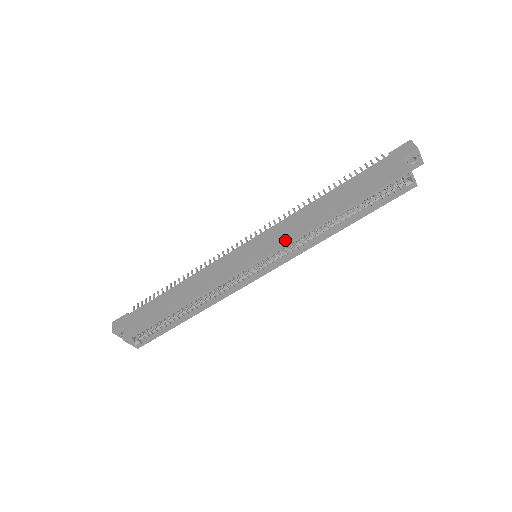
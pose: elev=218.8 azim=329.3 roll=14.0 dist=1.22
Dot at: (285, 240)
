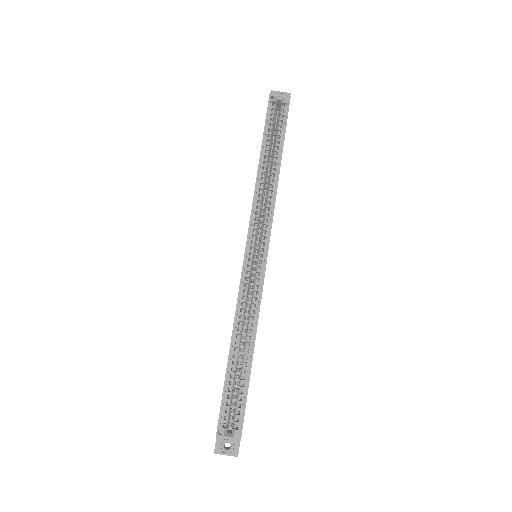
Dot at: occluded
